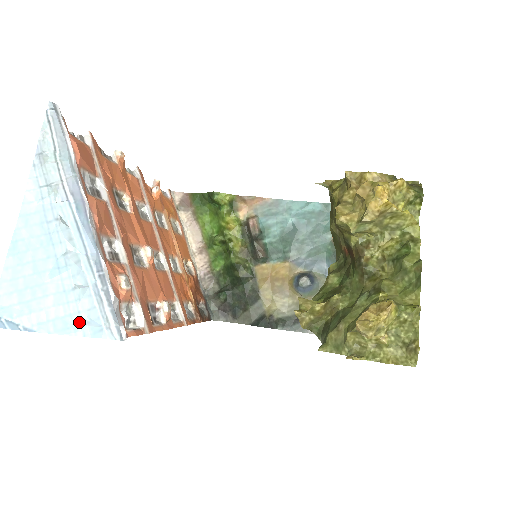
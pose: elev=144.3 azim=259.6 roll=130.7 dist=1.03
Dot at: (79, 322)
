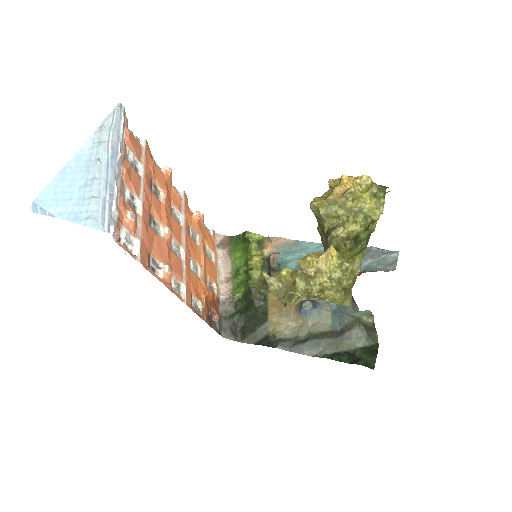
Dot at: (85, 217)
